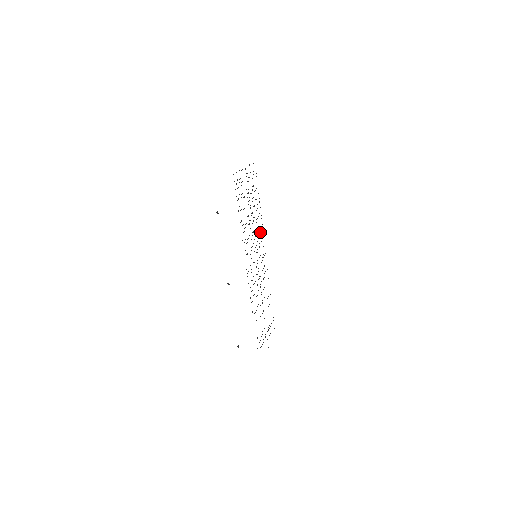
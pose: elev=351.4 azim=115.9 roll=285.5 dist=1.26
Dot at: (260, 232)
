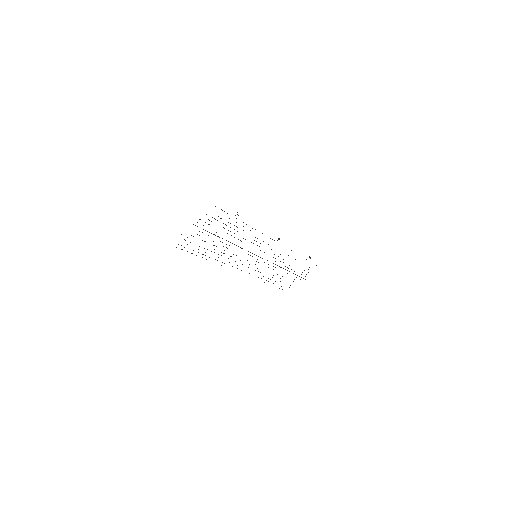
Dot at: occluded
